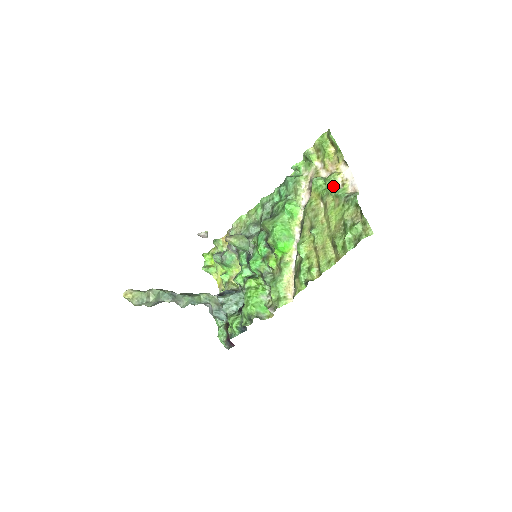
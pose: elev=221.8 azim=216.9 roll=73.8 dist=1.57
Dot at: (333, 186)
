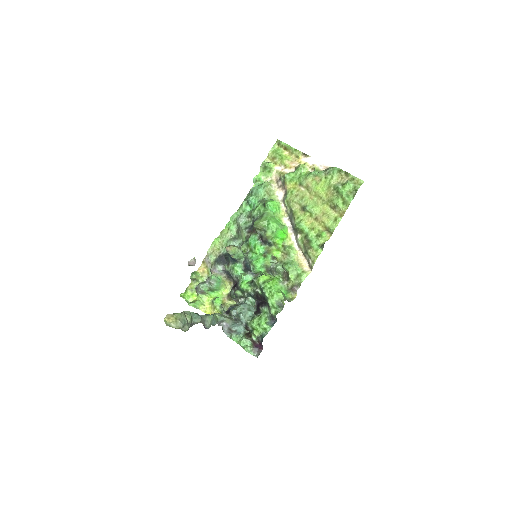
Dot at: (305, 173)
